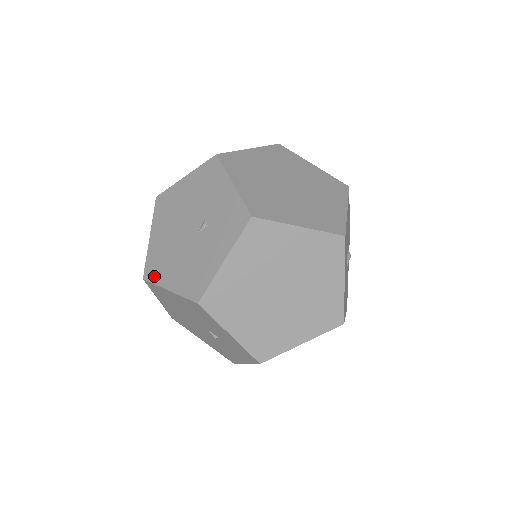
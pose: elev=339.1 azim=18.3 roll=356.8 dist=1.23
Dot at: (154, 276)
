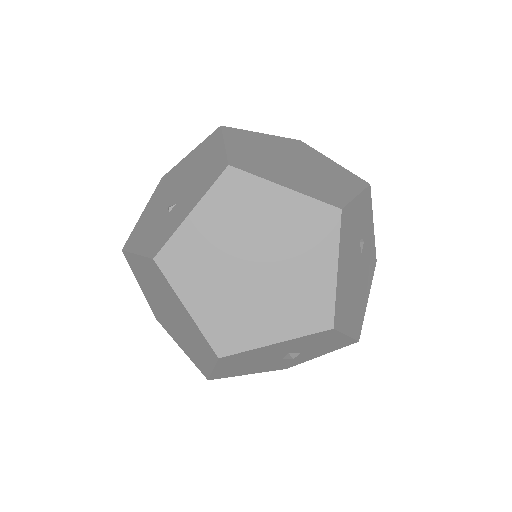
Dot at: (158, 188)
